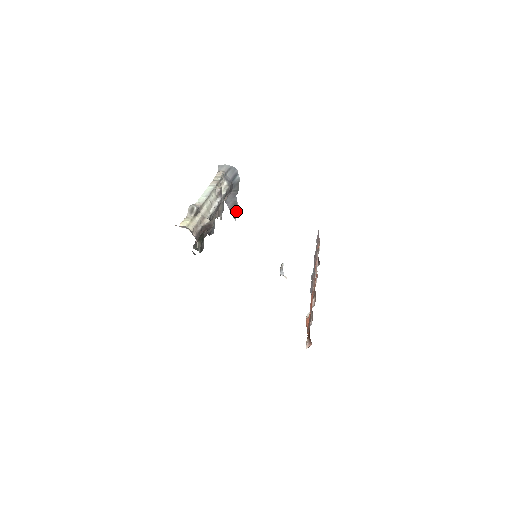
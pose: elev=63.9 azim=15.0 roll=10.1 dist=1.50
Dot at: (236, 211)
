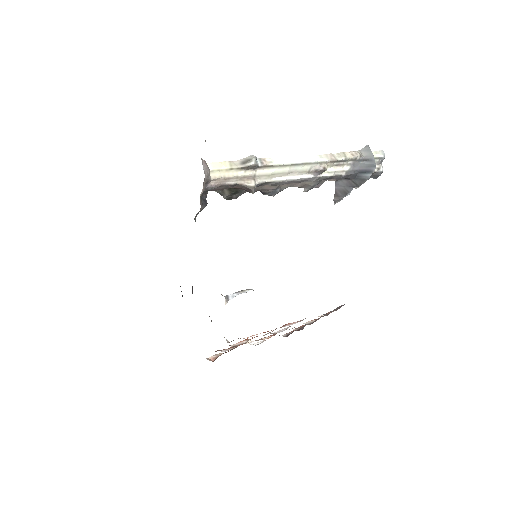
Dot at: (342, 198)
